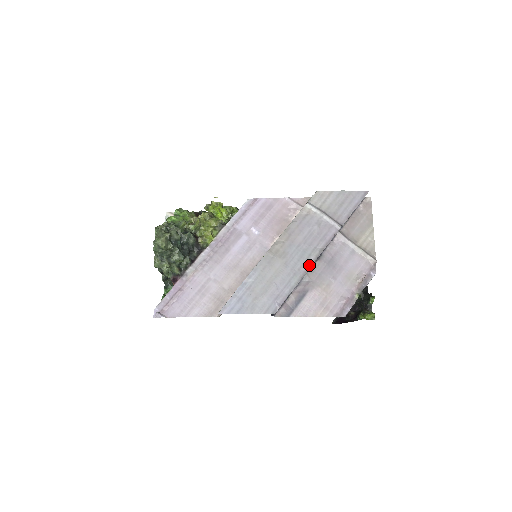
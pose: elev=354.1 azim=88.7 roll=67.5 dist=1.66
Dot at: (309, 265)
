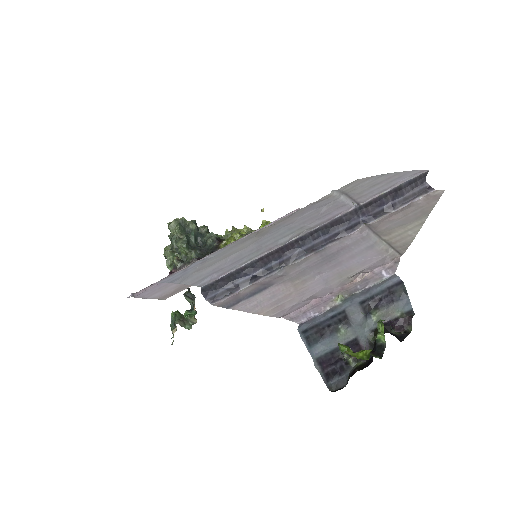
Dot at: (283, 243)
